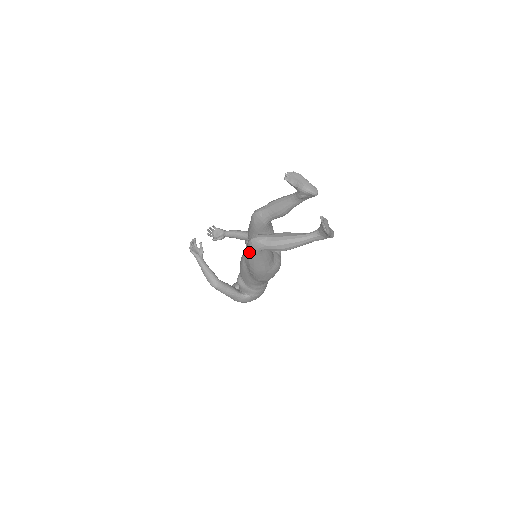
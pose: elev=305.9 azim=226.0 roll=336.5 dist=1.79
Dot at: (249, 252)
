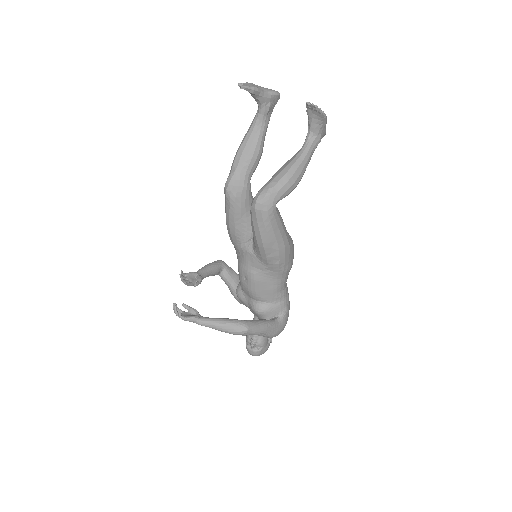
Dot at: (263, 223)
